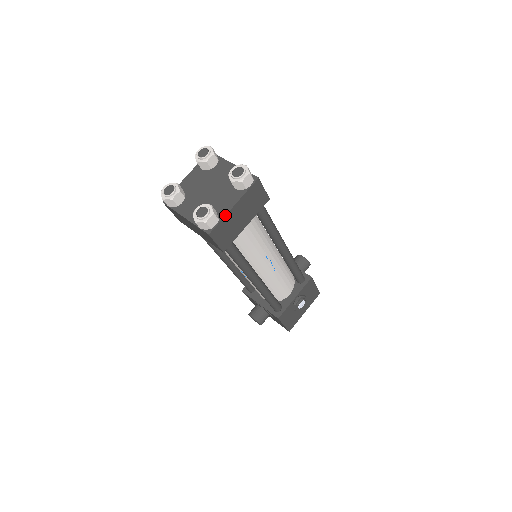
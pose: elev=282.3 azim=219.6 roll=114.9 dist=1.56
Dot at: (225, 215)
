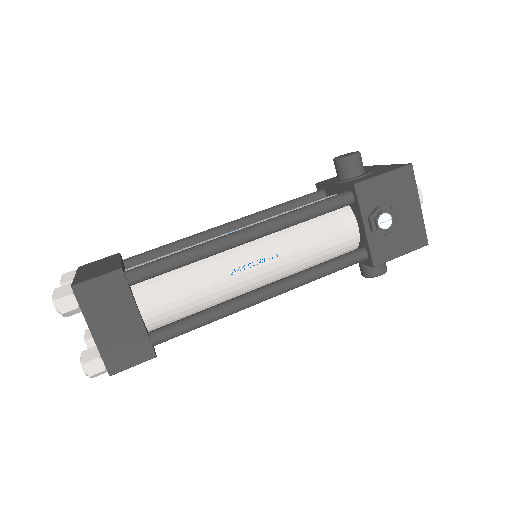
Dot at: (97, 348)
